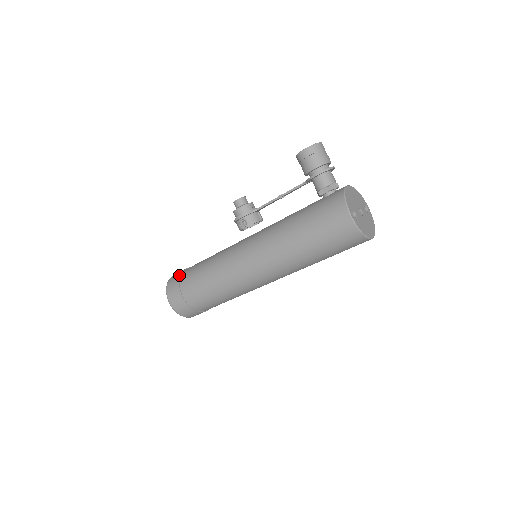
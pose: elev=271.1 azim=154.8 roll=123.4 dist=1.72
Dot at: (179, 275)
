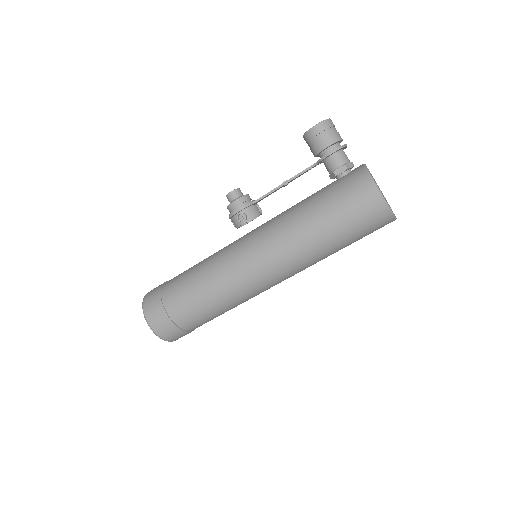
Dot at: (159, 290)
